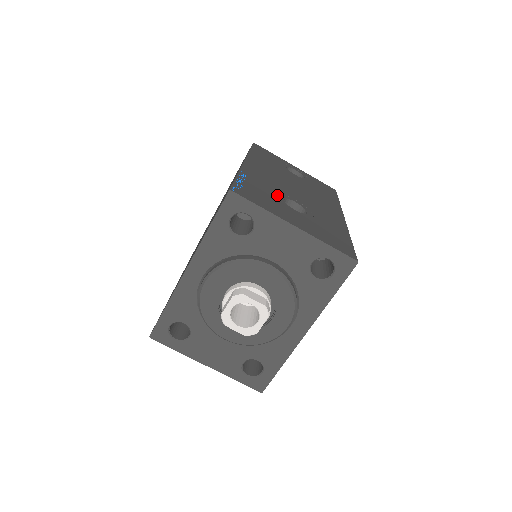
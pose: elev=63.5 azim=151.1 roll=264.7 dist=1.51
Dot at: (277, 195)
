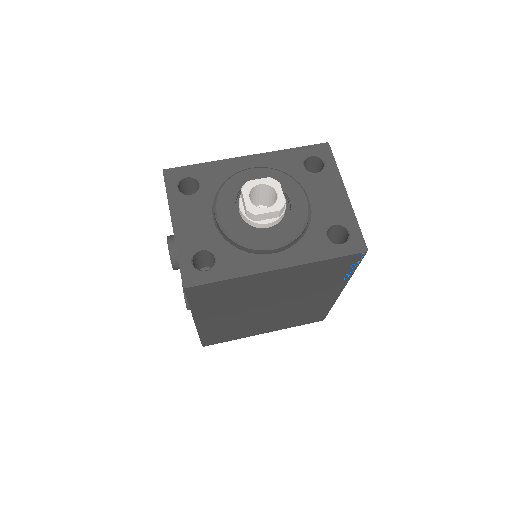
Dot at: occluded
